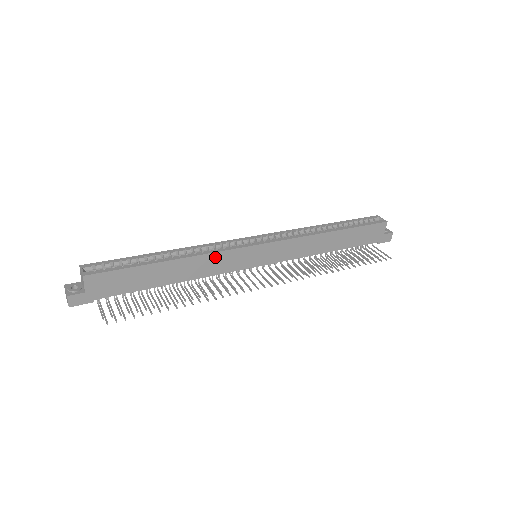
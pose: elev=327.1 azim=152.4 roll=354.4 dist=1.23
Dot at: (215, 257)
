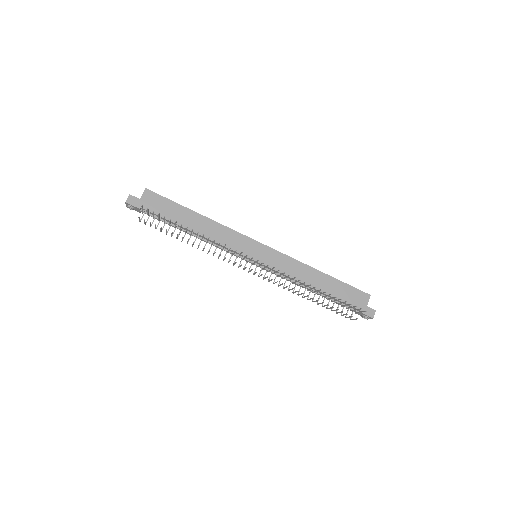
Dot at: (227, 231)
